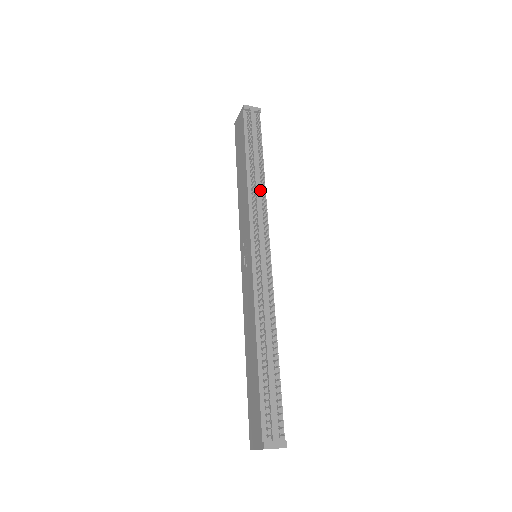
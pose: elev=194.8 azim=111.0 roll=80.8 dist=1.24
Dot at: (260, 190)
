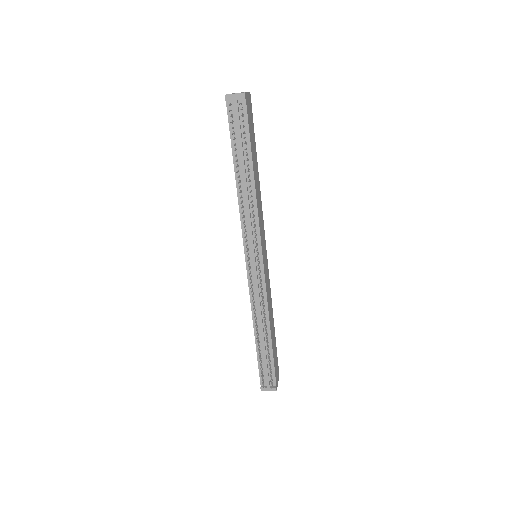
Dot at: (251, 200)
